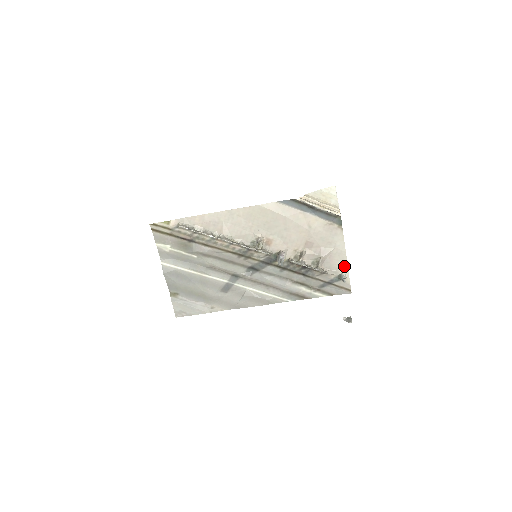
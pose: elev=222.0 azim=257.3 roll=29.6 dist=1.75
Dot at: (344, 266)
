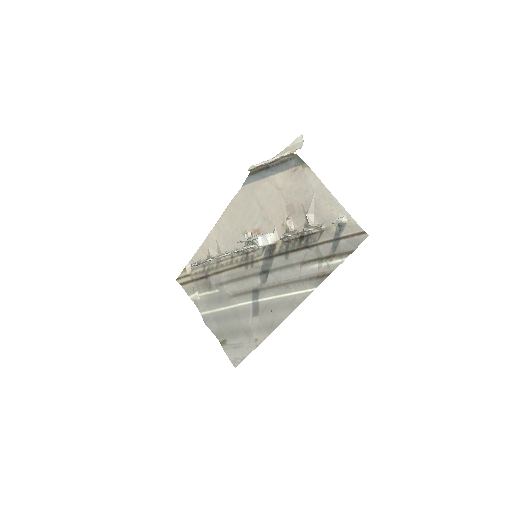
Dot at: (337, 207)
